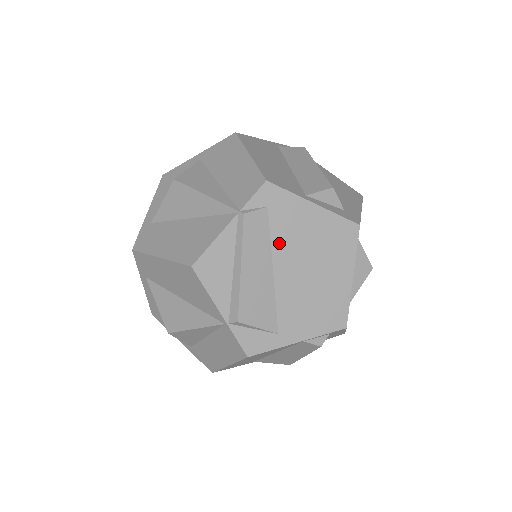
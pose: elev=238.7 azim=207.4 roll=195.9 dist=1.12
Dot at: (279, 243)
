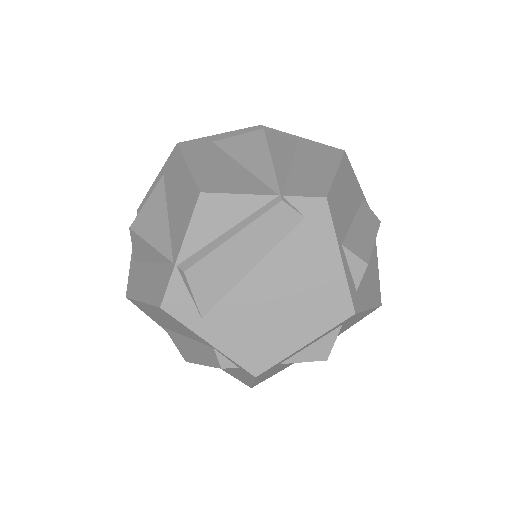
Dot at: (282, 253)
